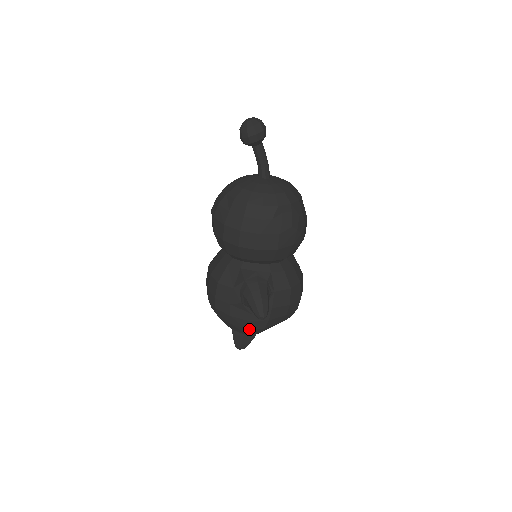
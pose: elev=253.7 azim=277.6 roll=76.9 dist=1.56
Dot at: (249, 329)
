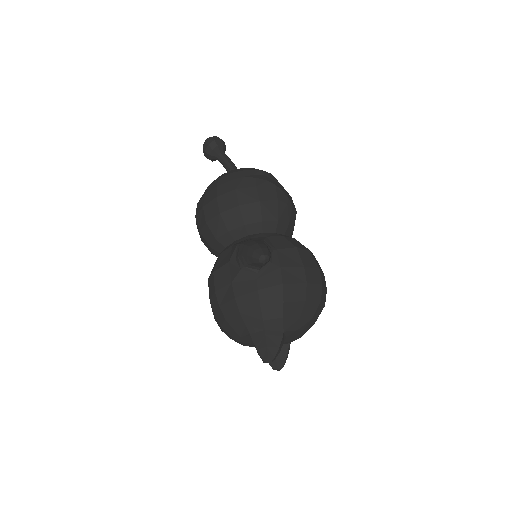
Dot at: (264, 307)
